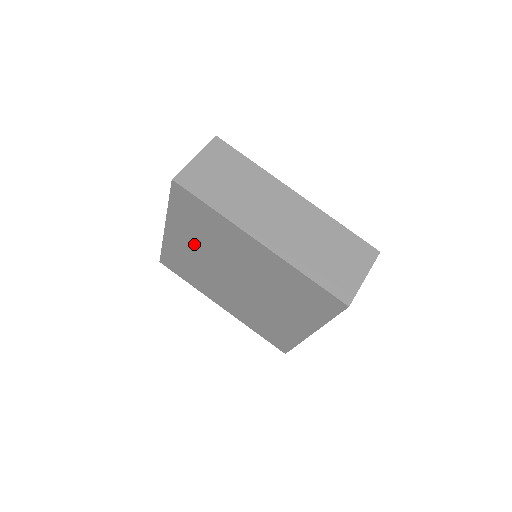
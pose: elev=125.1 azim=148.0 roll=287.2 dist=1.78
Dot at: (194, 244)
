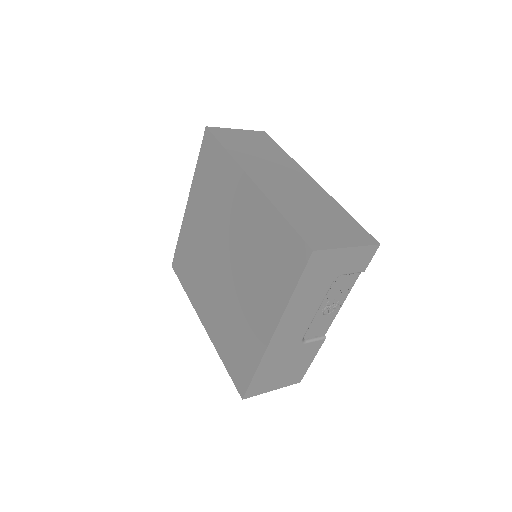
Dot at: (202, 216)
